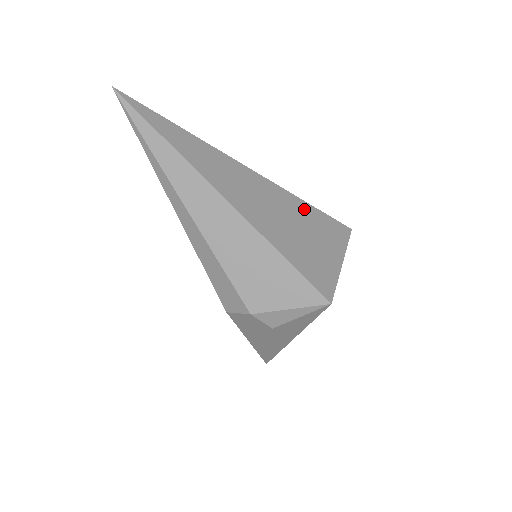
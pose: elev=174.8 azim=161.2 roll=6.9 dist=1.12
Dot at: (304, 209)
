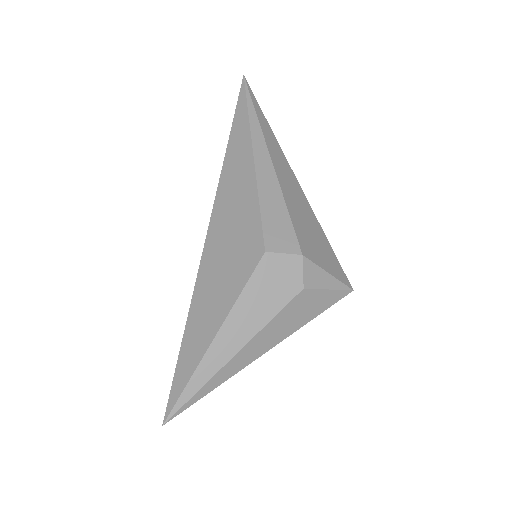
Dot at: occluded
